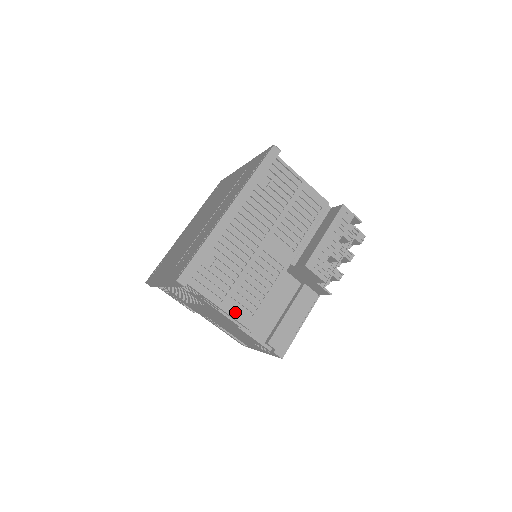
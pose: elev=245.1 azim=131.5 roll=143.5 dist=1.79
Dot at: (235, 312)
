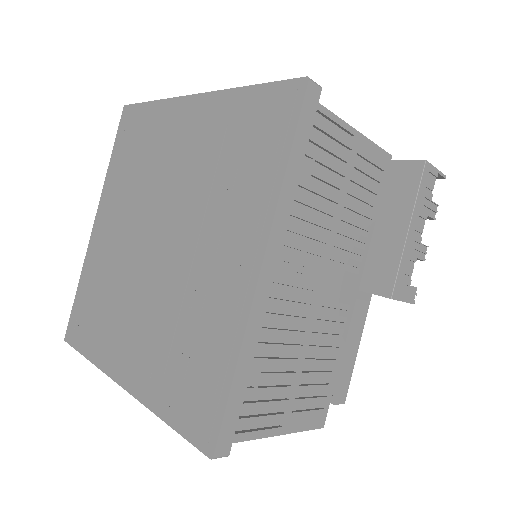
Dot at: (303, 422)
